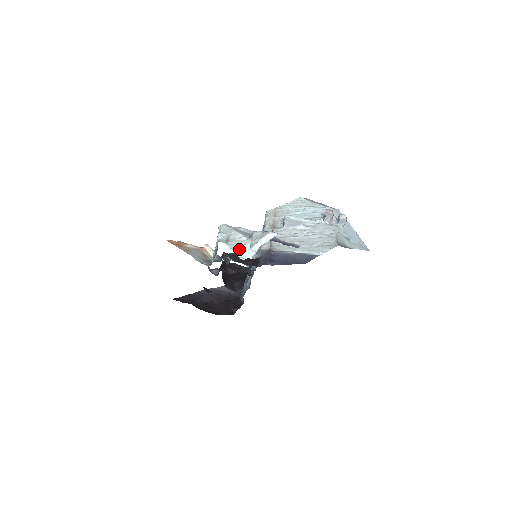
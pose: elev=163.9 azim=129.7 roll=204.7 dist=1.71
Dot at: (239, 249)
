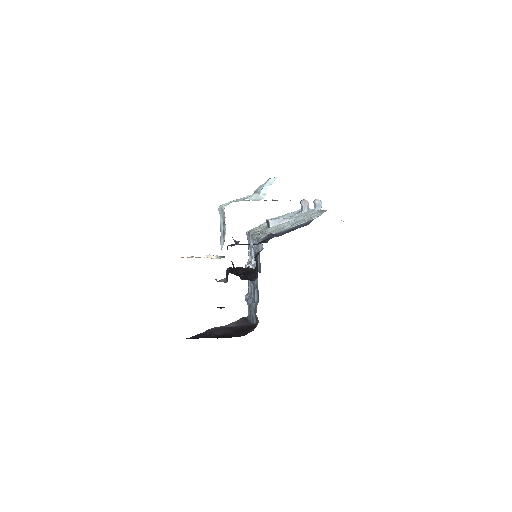
Dot at: (250, 197)
